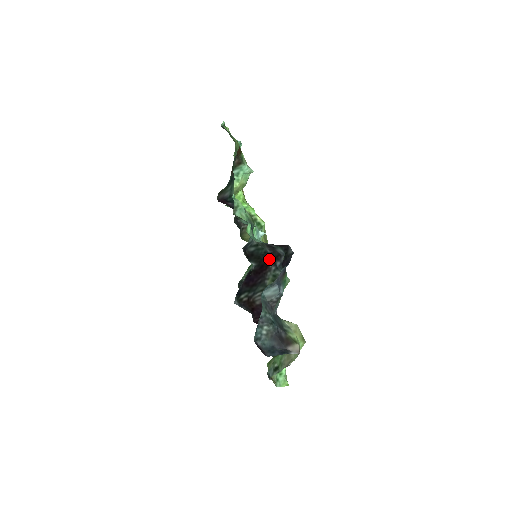
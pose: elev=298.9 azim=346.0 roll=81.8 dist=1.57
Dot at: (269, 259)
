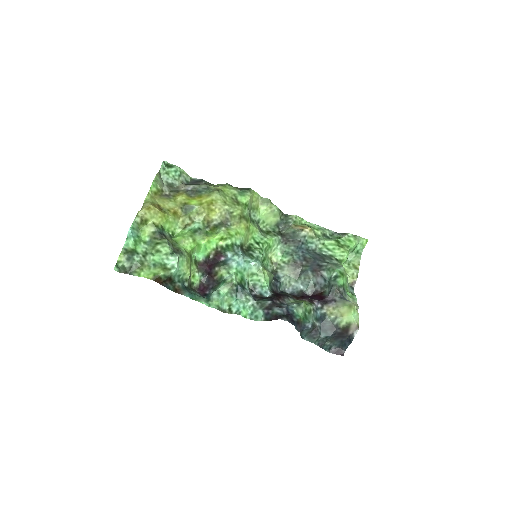
Dot at: (275, 300)
